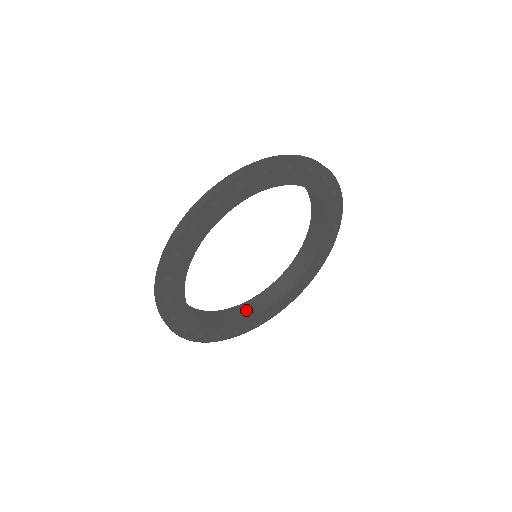
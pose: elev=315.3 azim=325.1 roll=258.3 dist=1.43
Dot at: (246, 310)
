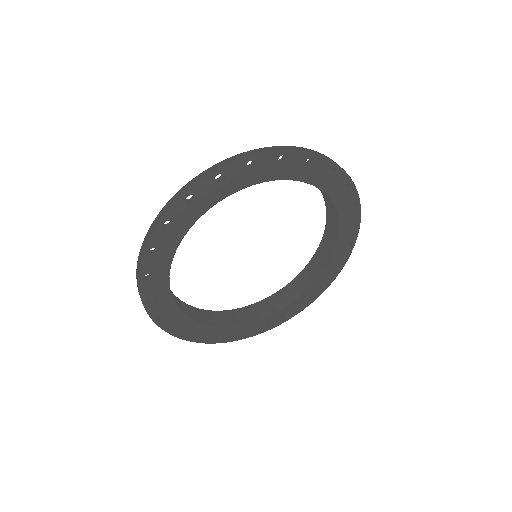
Dot at: (305, 279)
